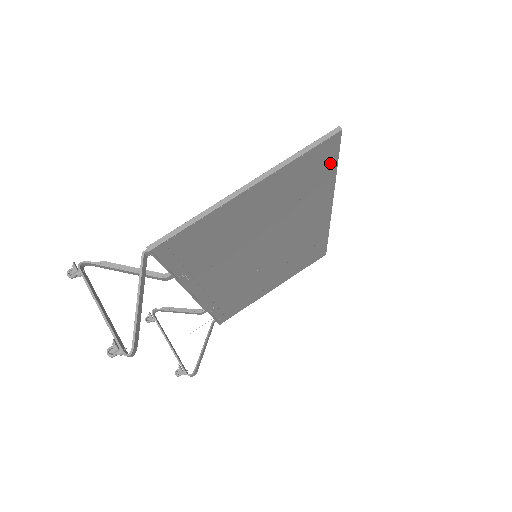
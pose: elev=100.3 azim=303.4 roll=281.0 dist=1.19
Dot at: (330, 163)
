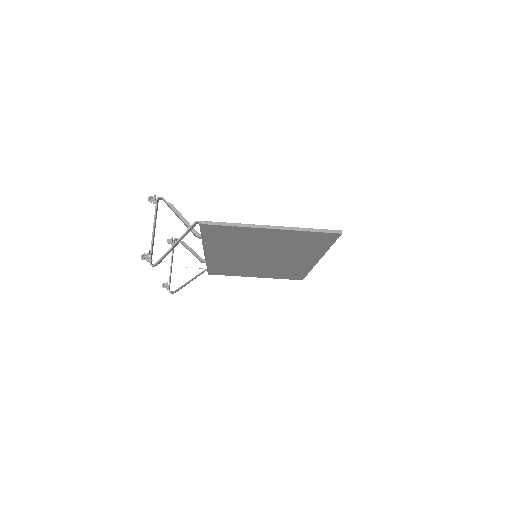
Dot at: (328, 242)
